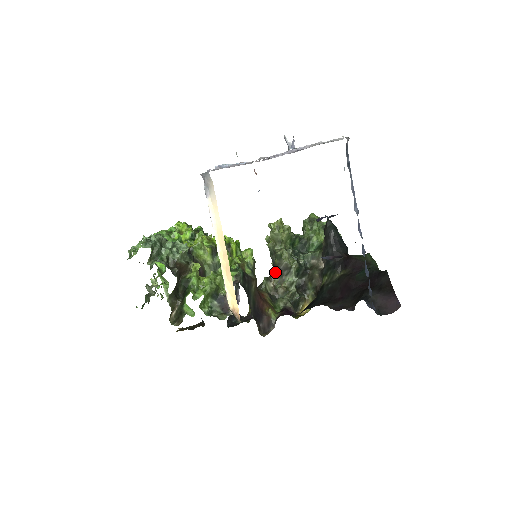
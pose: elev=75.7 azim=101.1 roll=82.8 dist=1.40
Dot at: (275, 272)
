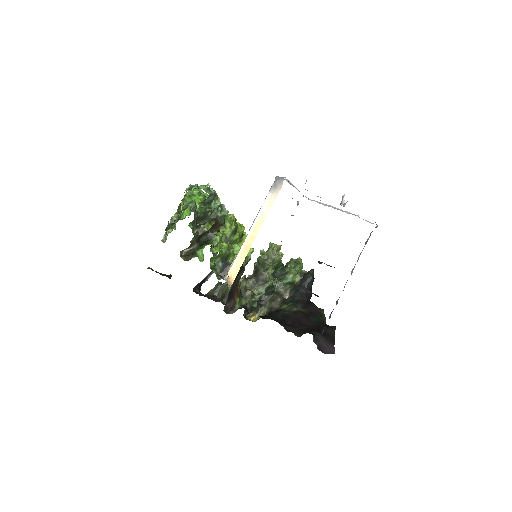
Dot at: (253, 277)
